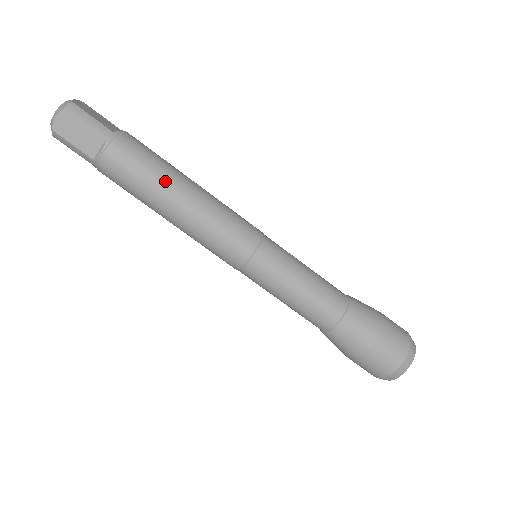
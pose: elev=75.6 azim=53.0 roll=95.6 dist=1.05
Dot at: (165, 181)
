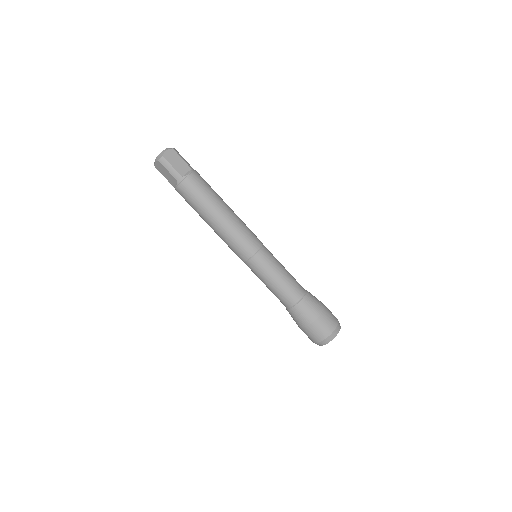
Dot at: (219, 198)
